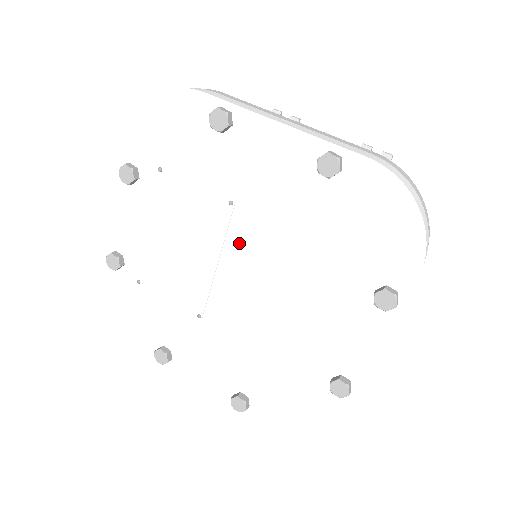
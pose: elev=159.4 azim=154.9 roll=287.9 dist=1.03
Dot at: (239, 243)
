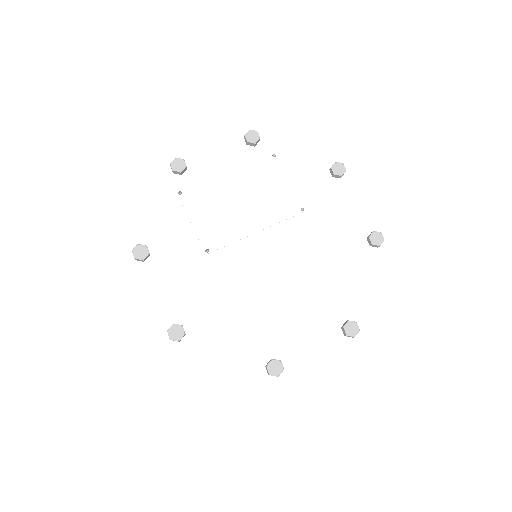
Dot at: (285, 233)
